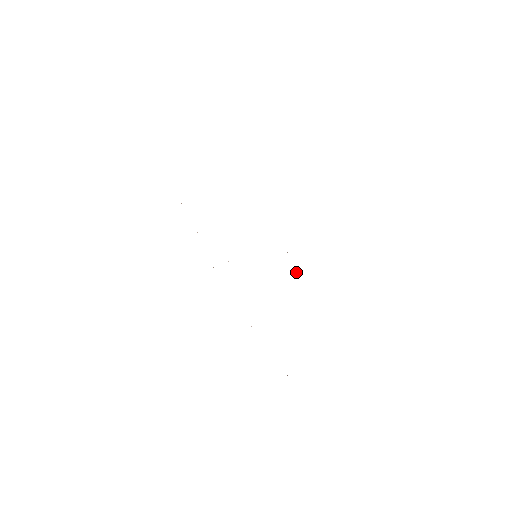
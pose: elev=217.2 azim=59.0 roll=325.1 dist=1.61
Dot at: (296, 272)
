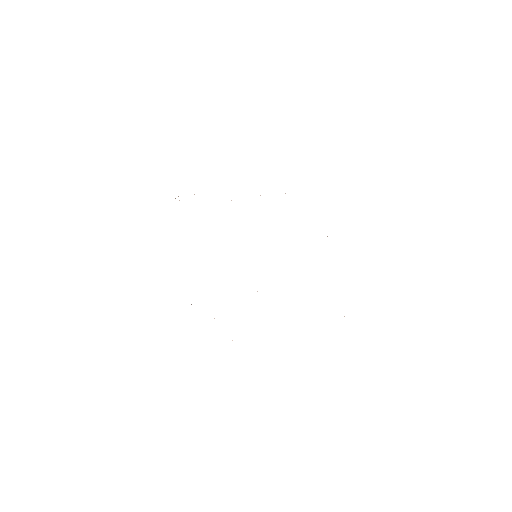
Dot at: occluded
